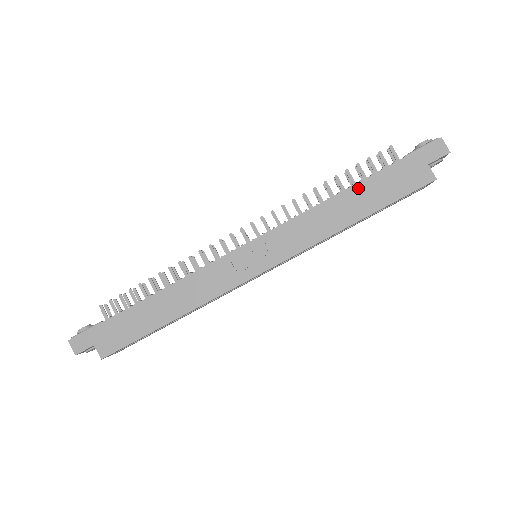
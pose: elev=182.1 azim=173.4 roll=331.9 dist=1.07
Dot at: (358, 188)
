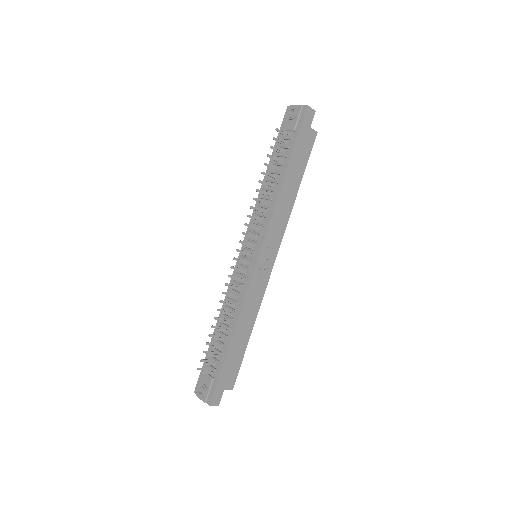
Dot at: (289, 172)
